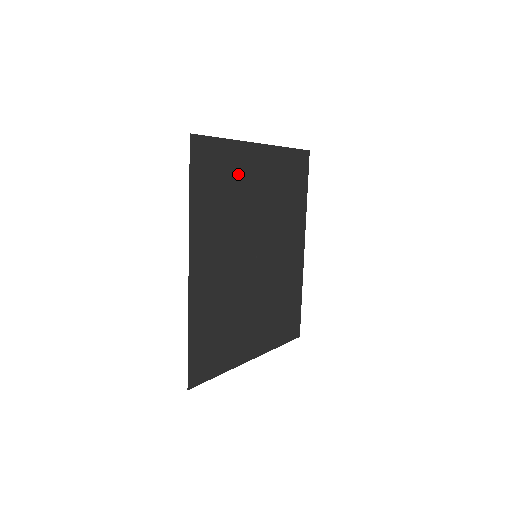
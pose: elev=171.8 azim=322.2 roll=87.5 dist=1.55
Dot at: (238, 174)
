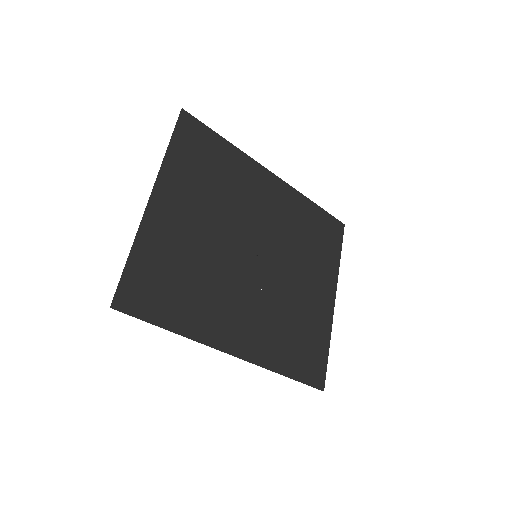
Dot at: (171, 248)
